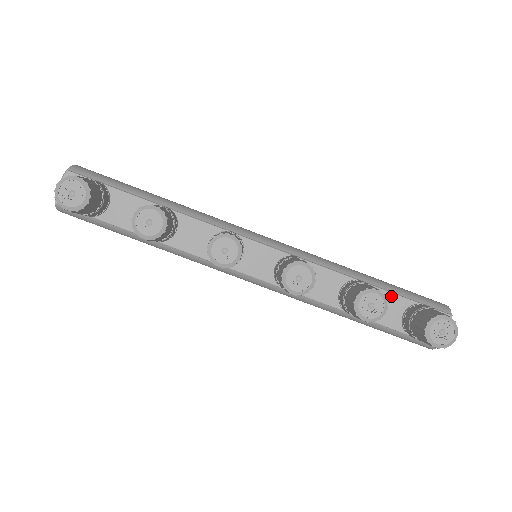
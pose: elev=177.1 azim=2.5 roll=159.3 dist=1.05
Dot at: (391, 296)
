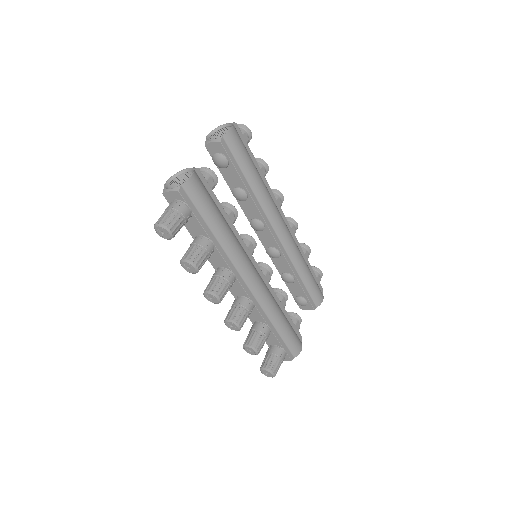
Dot at: (276, 339)
